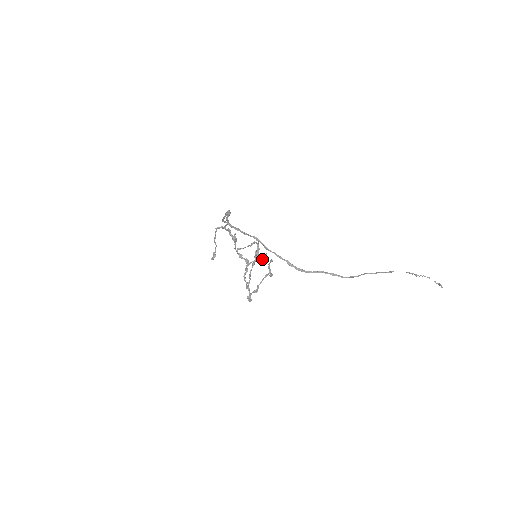
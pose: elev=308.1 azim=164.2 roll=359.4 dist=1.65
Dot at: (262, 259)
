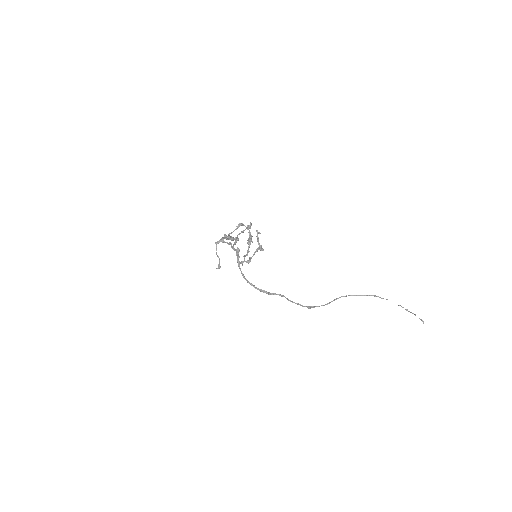
Dot at: (247, 228)
